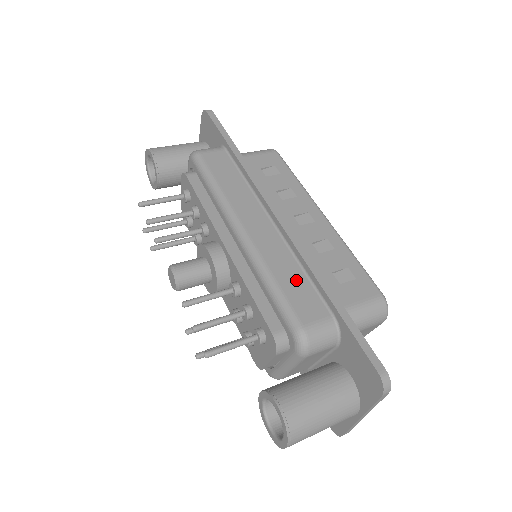
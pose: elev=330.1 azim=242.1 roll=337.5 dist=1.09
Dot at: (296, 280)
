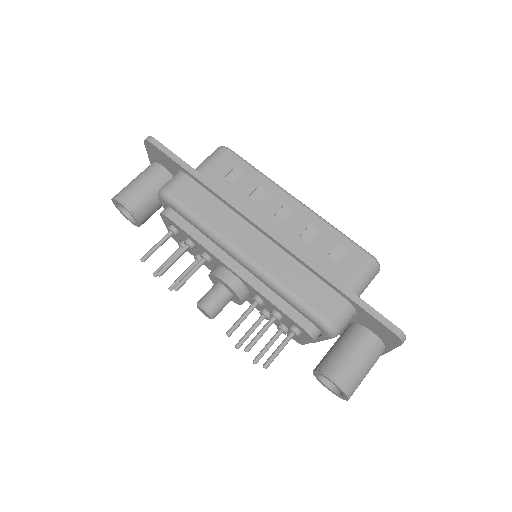
Dot at: (306, 282)
